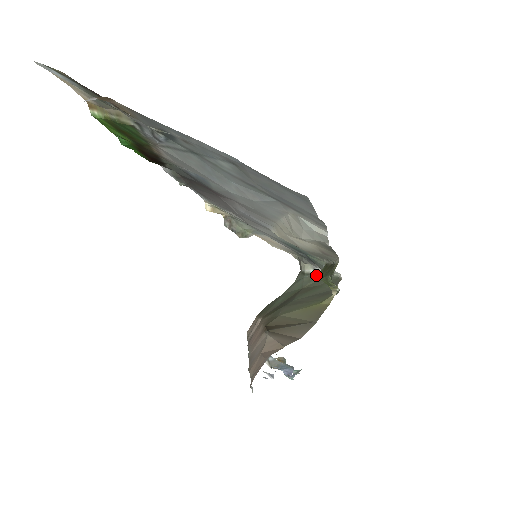
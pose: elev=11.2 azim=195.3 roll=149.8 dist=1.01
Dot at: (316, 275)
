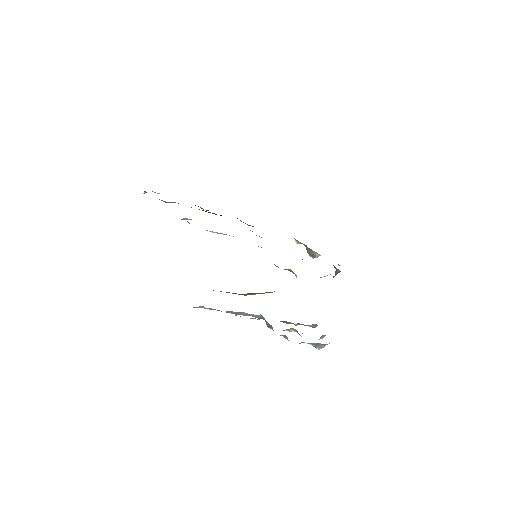
Dot at: (335, 275)
